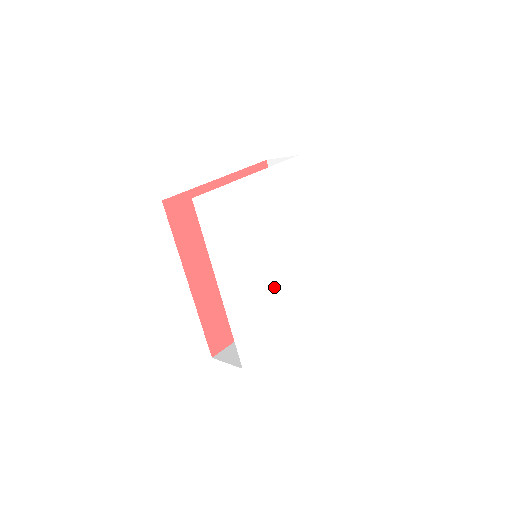
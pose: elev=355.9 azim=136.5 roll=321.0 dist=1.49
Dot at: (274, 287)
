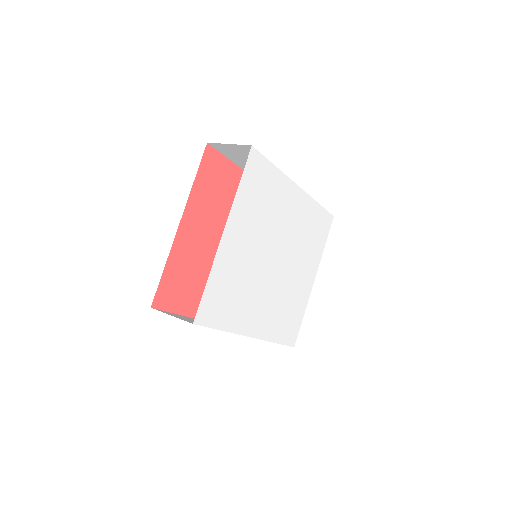
Dot at: (289, 276)
